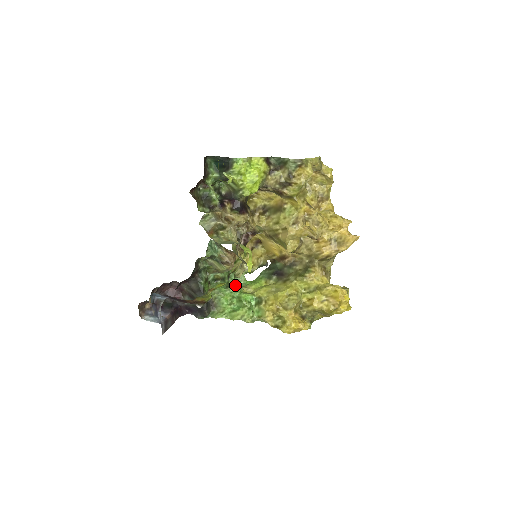
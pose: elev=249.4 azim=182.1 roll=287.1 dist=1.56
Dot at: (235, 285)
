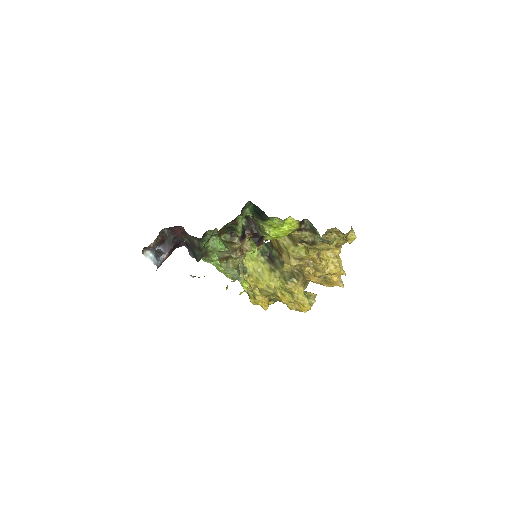
Dot at: occluded
